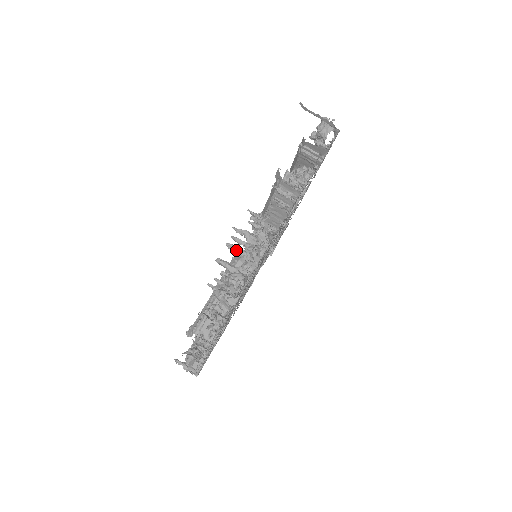
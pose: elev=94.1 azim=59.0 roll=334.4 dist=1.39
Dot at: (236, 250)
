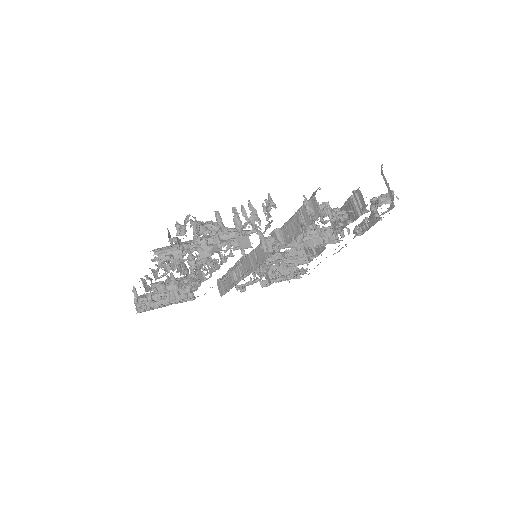
Dot at: (236, 215)
